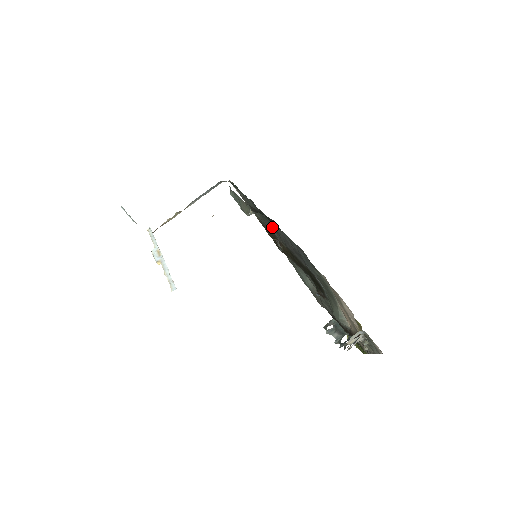
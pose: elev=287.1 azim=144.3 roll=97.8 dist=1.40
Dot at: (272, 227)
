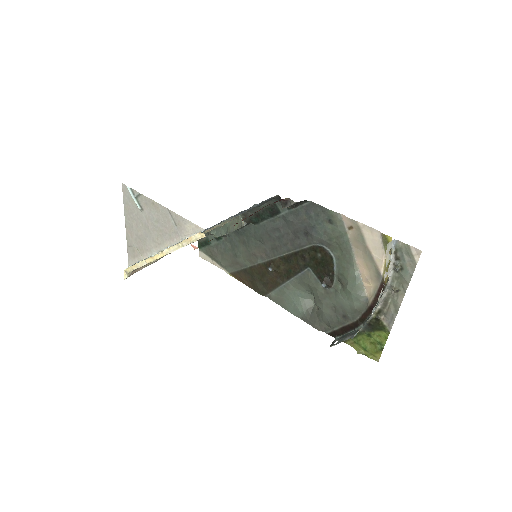
Dot at: (262, 239)
